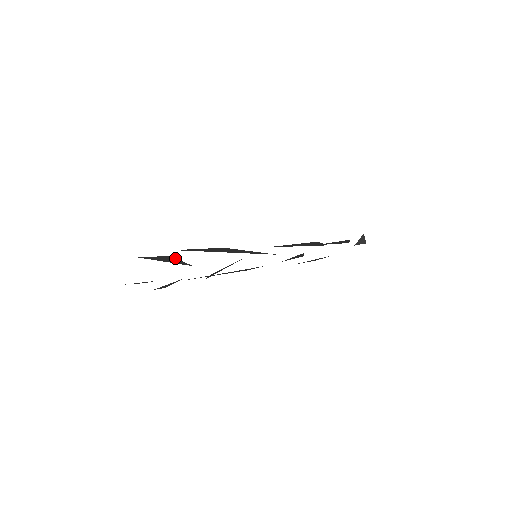
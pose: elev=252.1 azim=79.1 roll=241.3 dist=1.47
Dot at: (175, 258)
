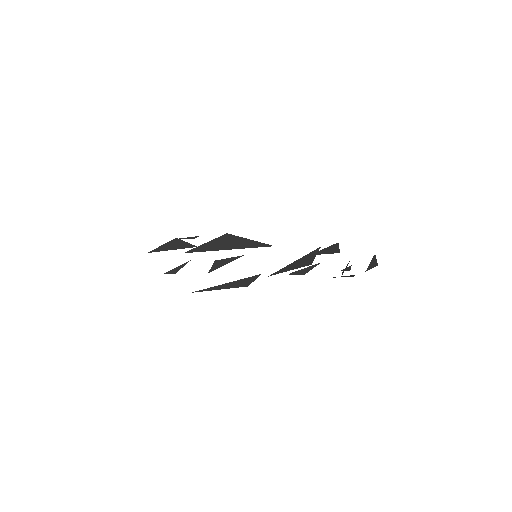
Dot at: (181, 240)
